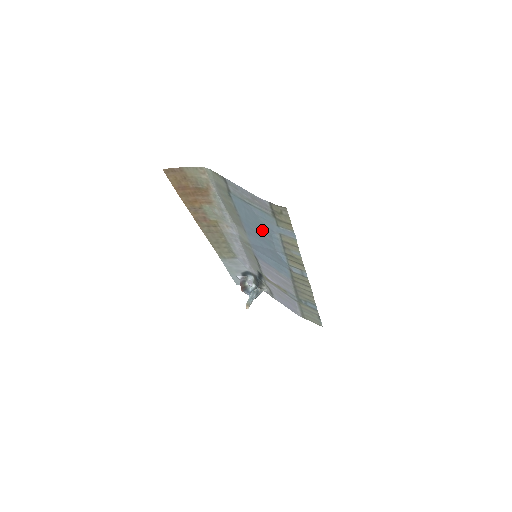
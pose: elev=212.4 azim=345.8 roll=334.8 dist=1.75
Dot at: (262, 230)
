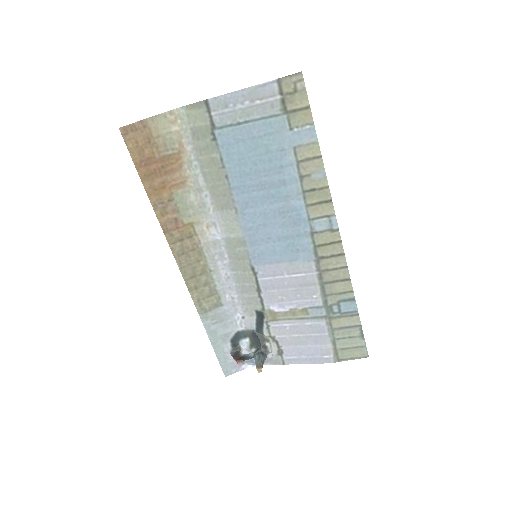
Dot at: (266, 169)
